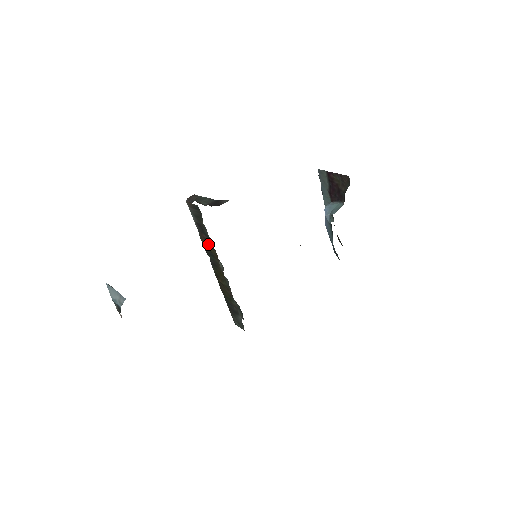
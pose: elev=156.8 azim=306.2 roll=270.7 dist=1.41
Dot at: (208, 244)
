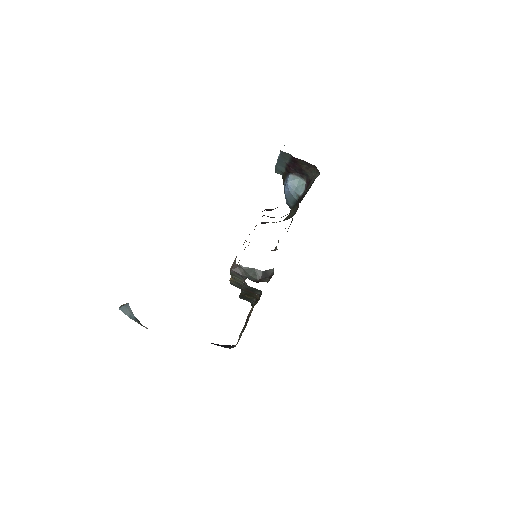
Dot at: occluded
